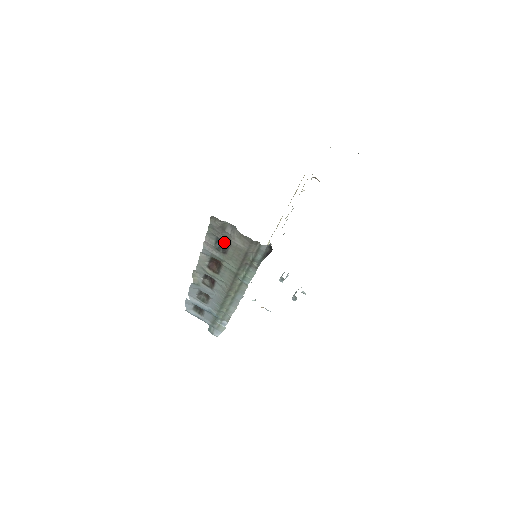
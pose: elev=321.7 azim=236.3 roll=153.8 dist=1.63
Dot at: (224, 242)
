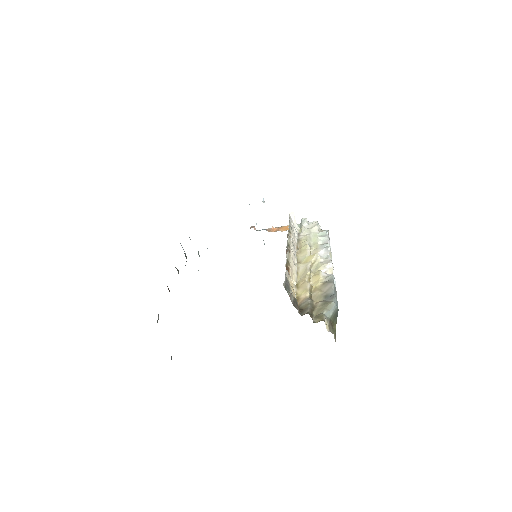
Dot at: occluded
